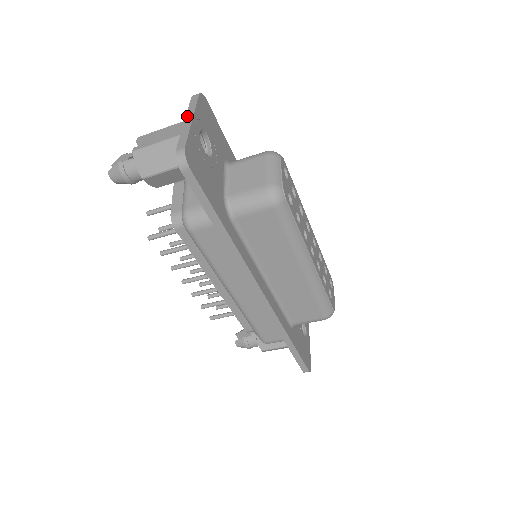
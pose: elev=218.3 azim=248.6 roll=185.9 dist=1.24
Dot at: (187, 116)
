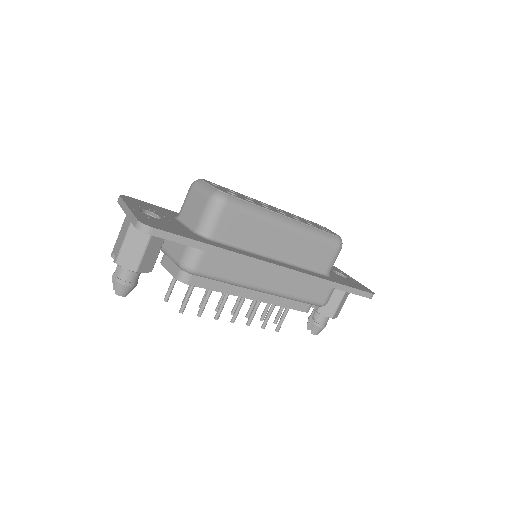
Dot at: (124, 210)
